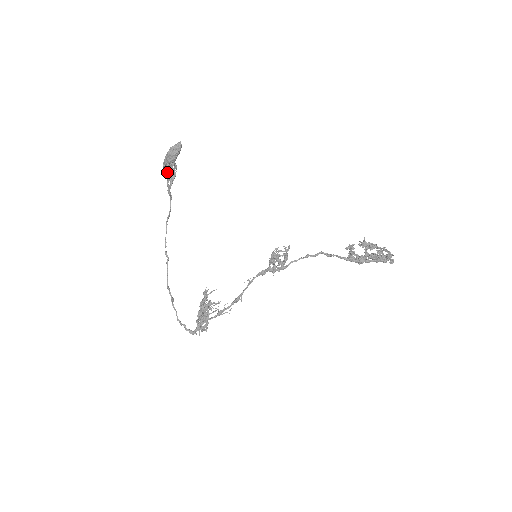
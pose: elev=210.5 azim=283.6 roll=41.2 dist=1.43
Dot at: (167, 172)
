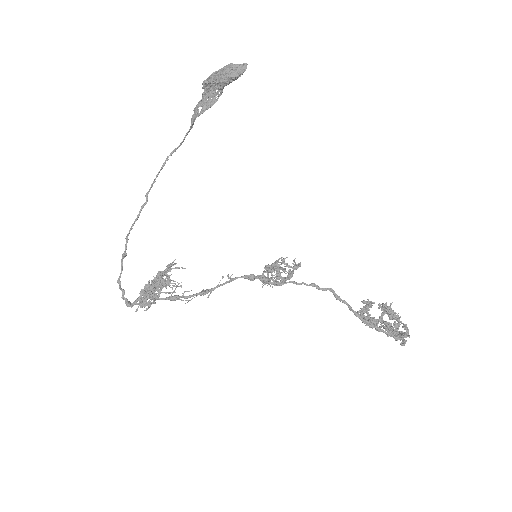
Dot at: (204, 92)
